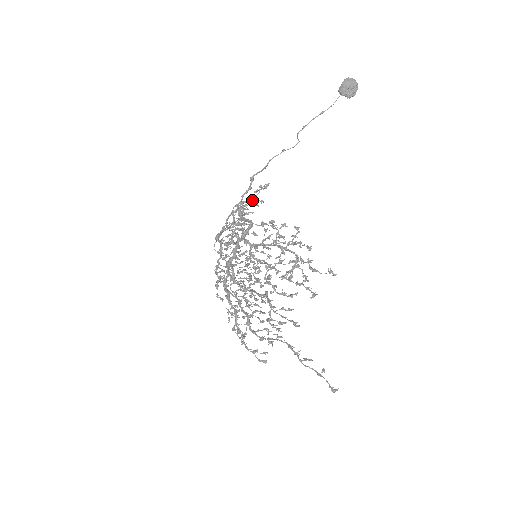
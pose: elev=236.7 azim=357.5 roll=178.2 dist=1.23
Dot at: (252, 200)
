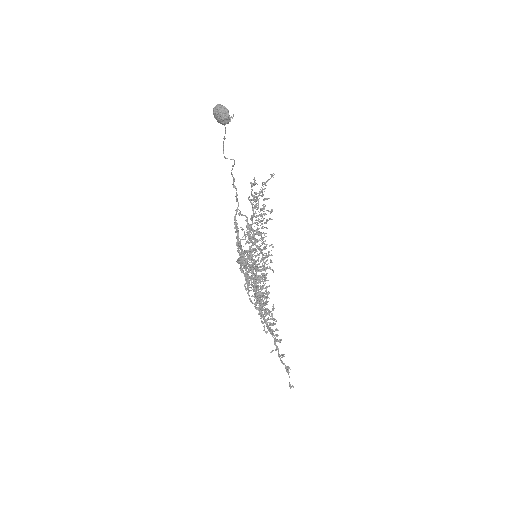
Dot at: (254, 193)
